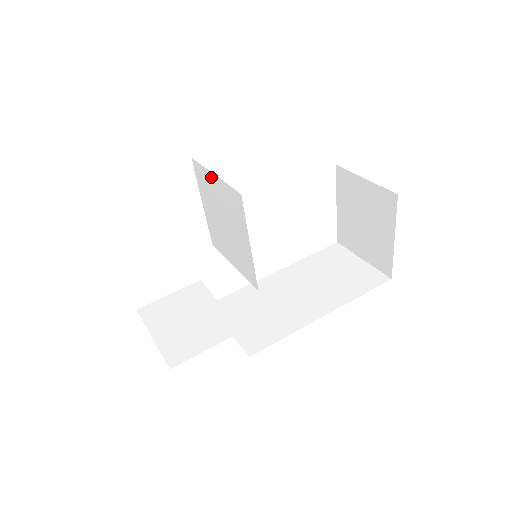
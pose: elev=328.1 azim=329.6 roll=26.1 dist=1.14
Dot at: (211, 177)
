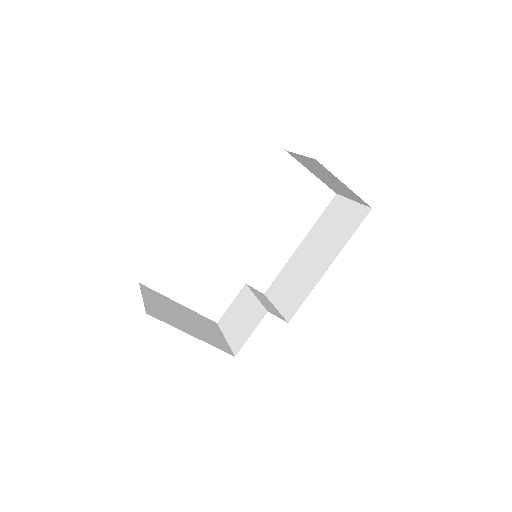
Dot at: occluded
